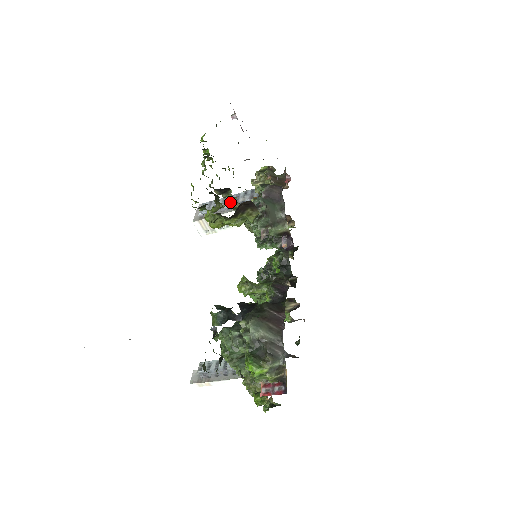
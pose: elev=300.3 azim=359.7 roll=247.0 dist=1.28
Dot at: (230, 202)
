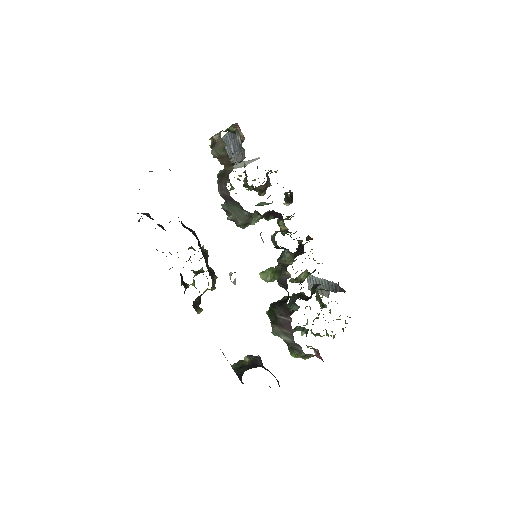
Dot at: (200, 258)
